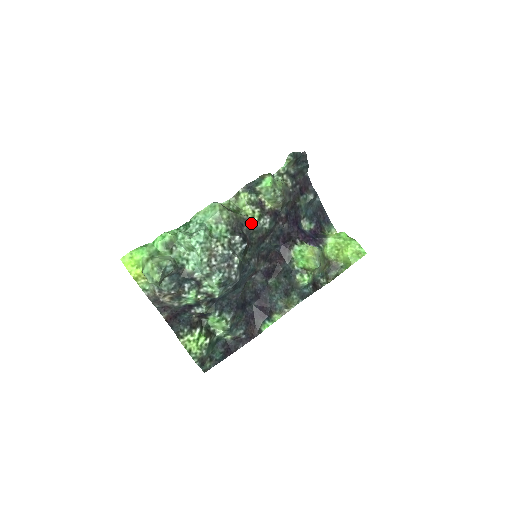
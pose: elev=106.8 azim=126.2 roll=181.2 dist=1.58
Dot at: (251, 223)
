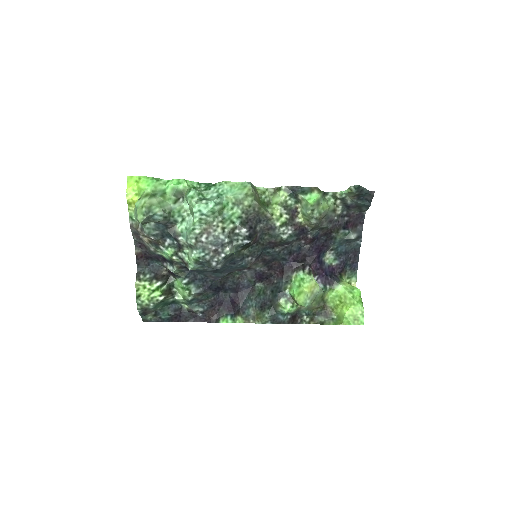
Dot at: (271, 224)
